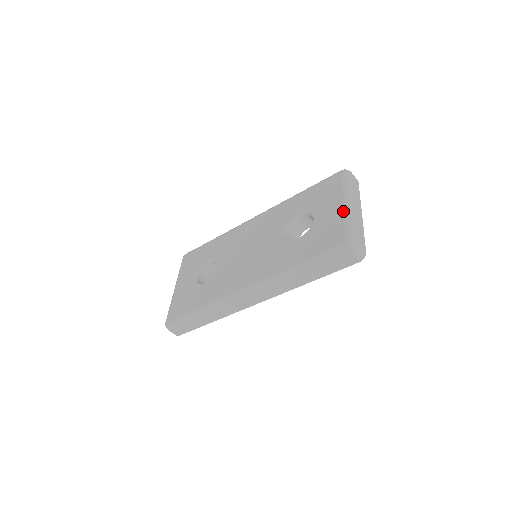
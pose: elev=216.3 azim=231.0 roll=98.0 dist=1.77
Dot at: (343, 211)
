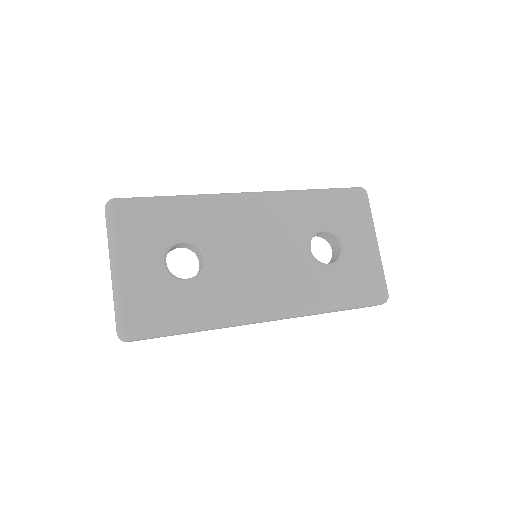
Dot at: (376, 253)
